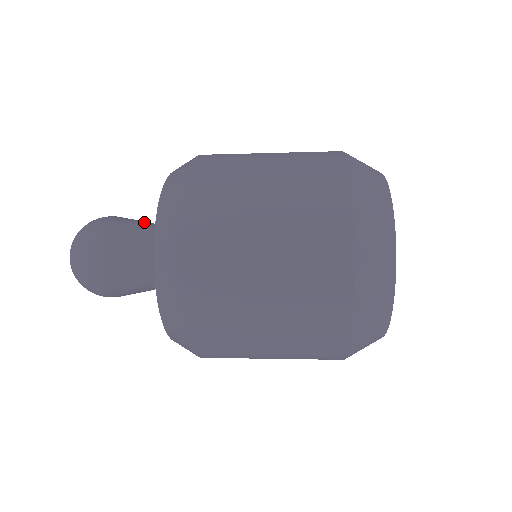
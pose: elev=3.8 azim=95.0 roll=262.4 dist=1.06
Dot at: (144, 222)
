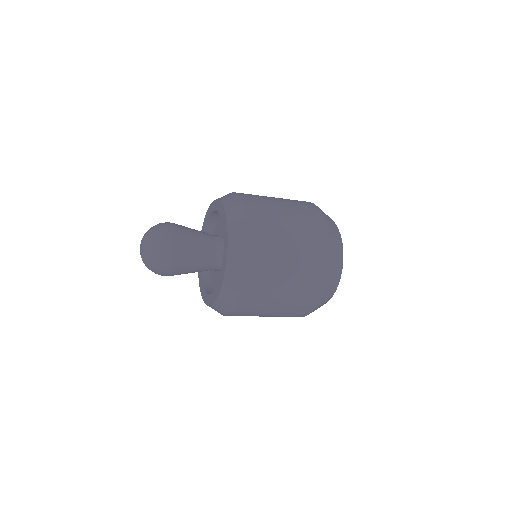
Dot at: (195, 237)
